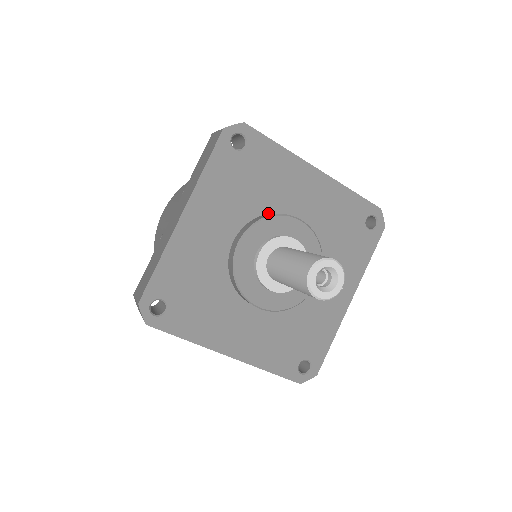
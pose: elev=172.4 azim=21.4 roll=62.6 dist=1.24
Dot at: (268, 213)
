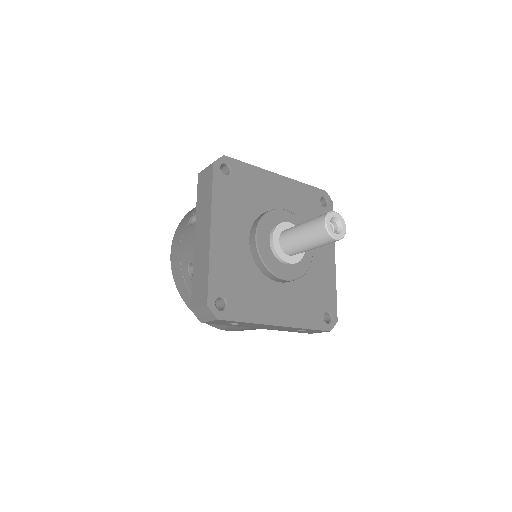
Dot at: (262, 213)
